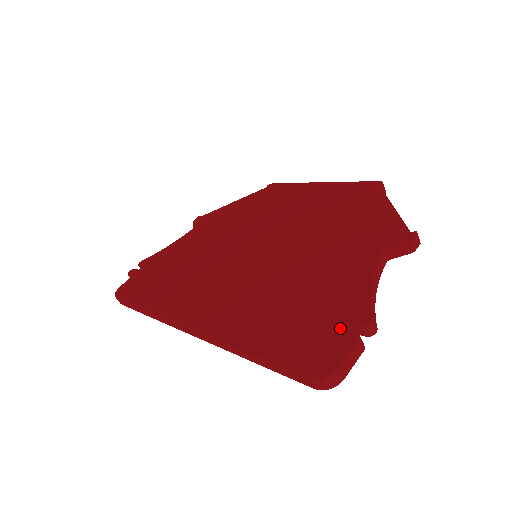
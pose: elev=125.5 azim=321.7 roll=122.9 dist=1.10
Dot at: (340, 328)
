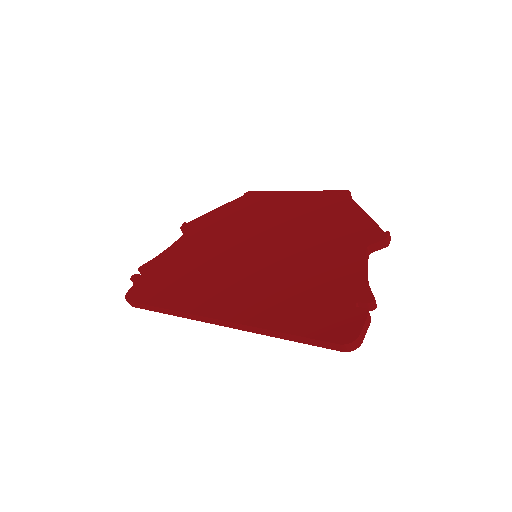
Dot at: (352, 307)
